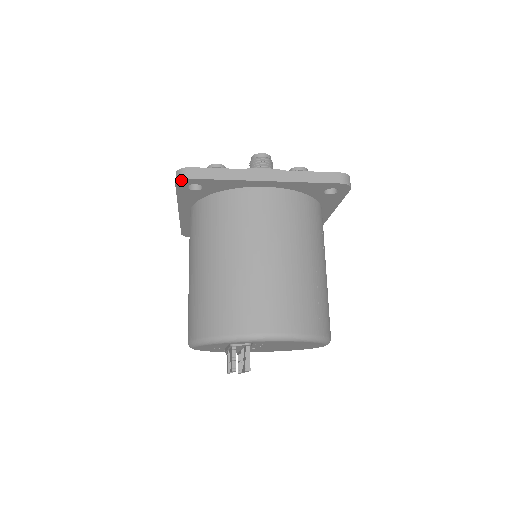
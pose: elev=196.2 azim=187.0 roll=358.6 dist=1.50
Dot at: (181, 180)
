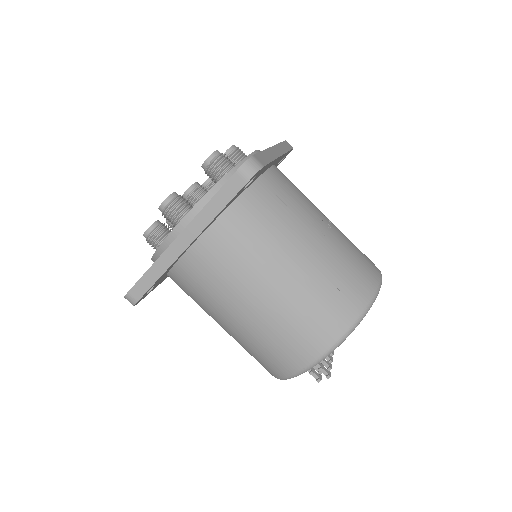
Dot at: (134, 305)
